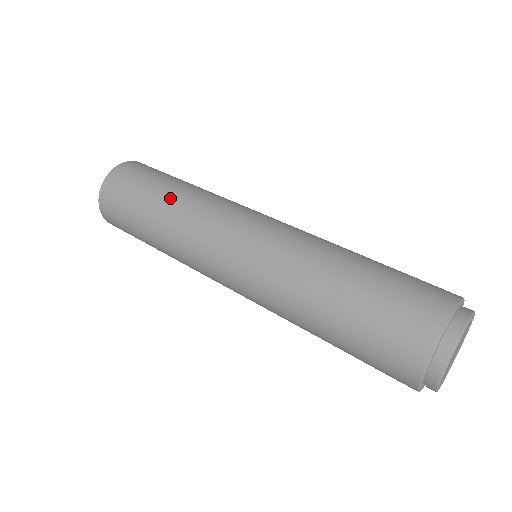
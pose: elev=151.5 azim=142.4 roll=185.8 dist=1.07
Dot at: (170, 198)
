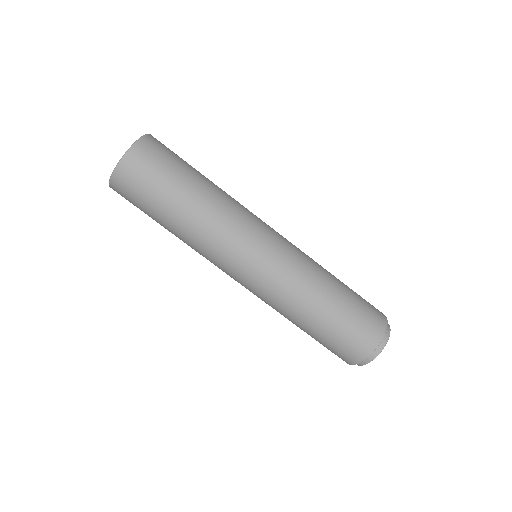
Dot at: (196, 204)
